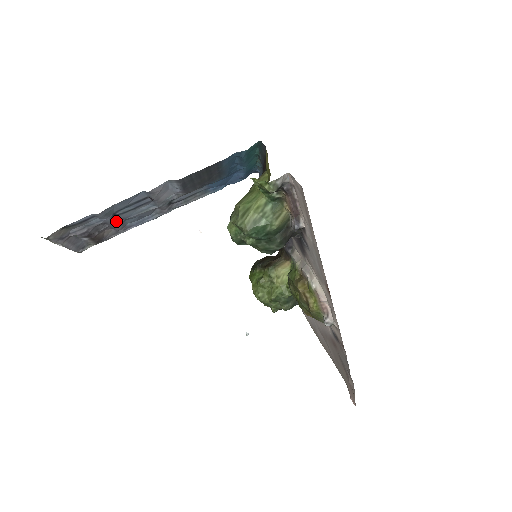
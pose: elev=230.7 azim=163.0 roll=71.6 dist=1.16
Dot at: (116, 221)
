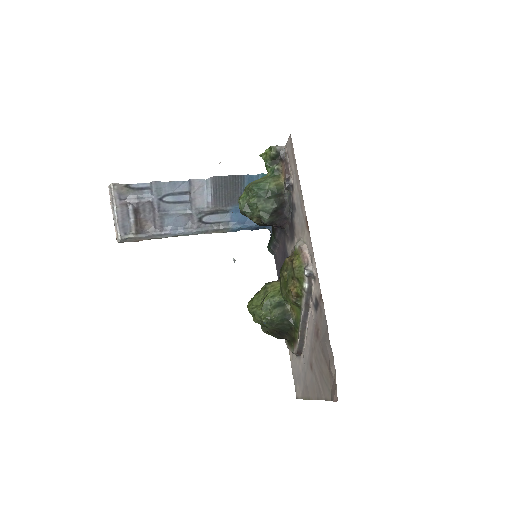
Dot at: (159, 210)
